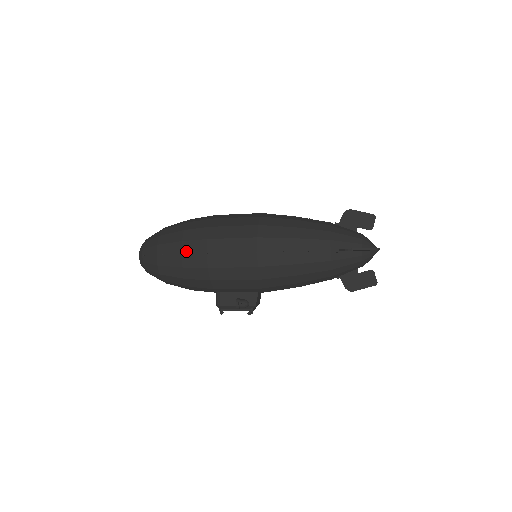
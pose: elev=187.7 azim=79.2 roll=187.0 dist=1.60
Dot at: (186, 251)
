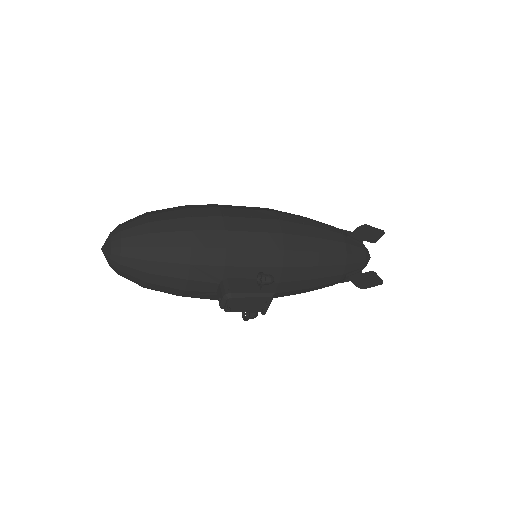
Dot at: (194, 215)
